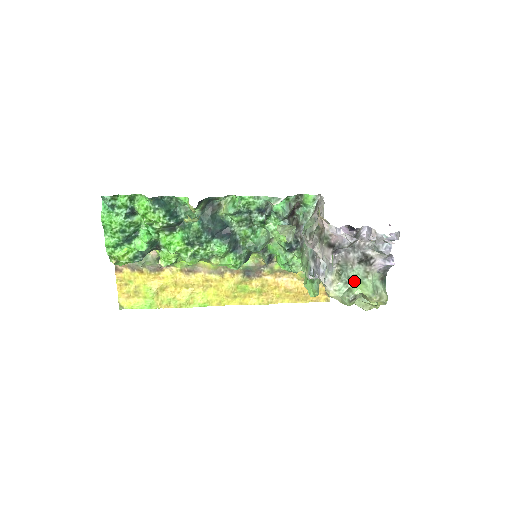
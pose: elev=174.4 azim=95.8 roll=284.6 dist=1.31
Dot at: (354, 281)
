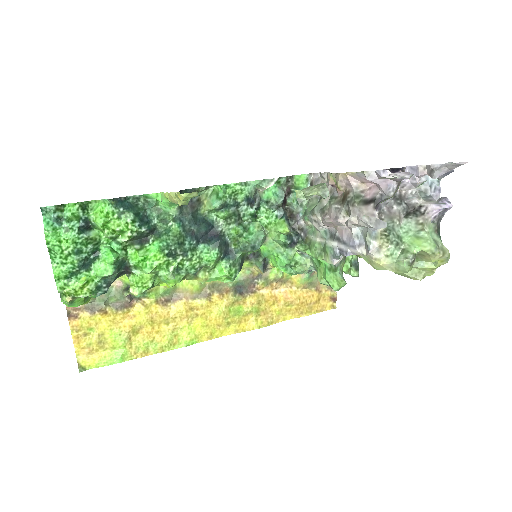
Dot at: (406, 240)
